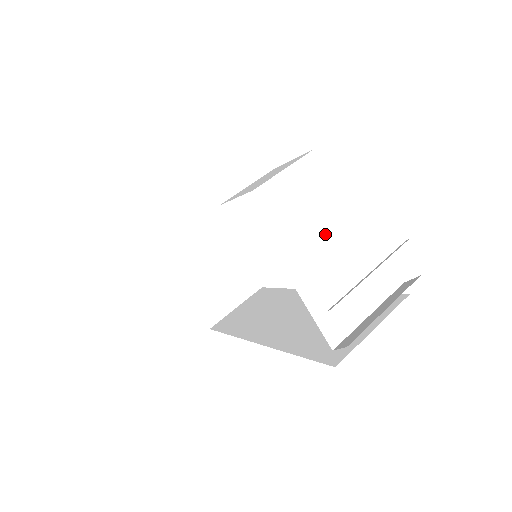
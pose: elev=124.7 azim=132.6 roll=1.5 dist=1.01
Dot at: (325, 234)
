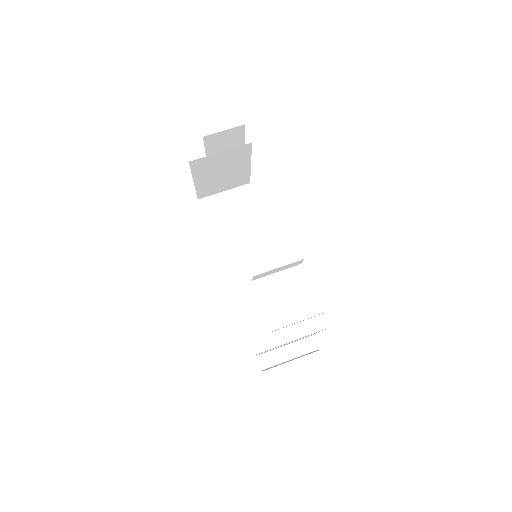
Dot at: occluded
